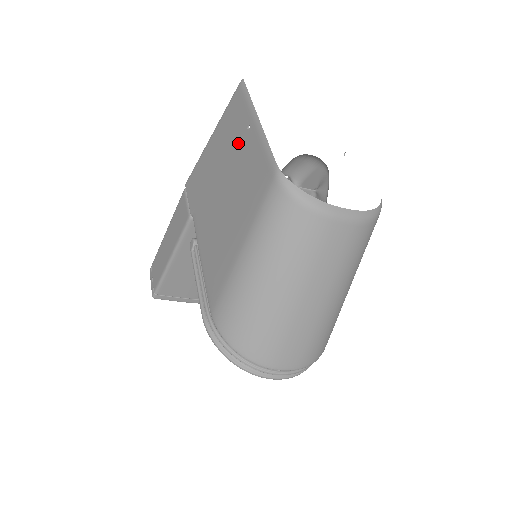
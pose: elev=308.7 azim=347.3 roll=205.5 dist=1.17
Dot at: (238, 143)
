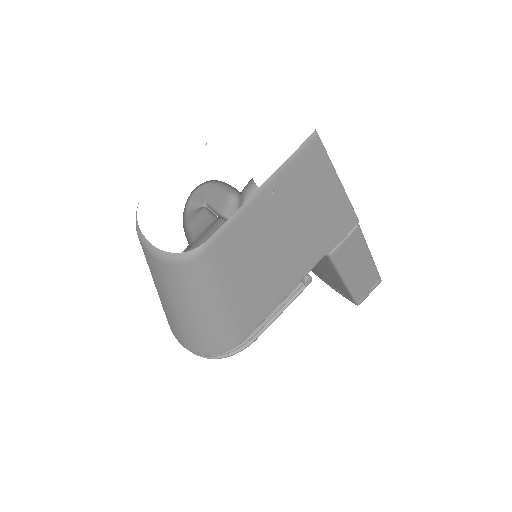
Dot at: occluded
